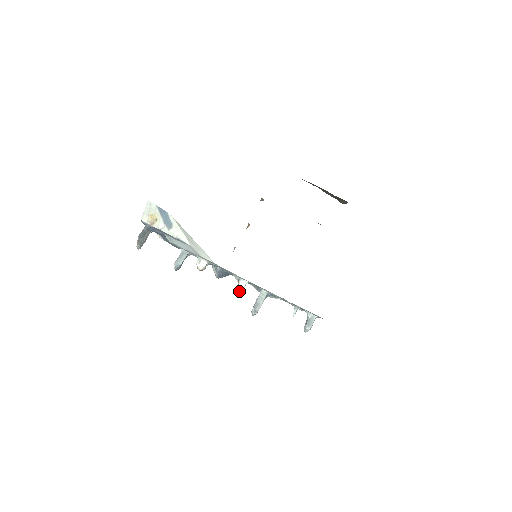
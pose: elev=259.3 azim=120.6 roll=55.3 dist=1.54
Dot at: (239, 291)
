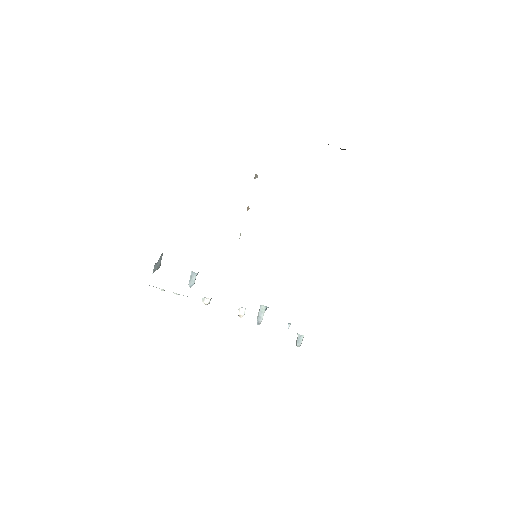
Dot at: (241, 316)
